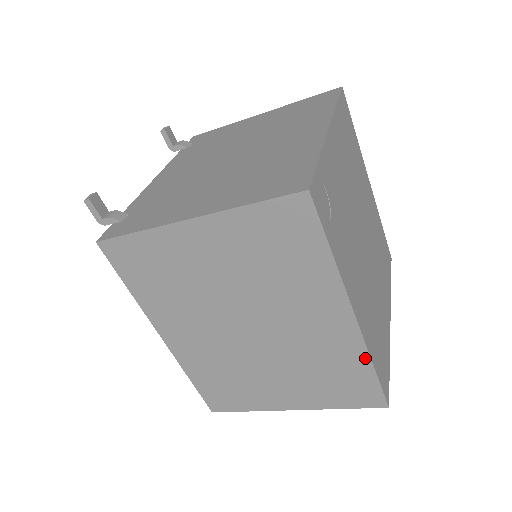
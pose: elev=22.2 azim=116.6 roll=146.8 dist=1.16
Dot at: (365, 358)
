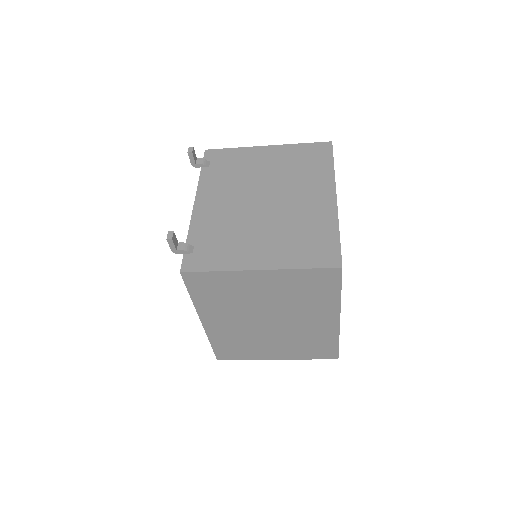
Dot at: (336, 338)
